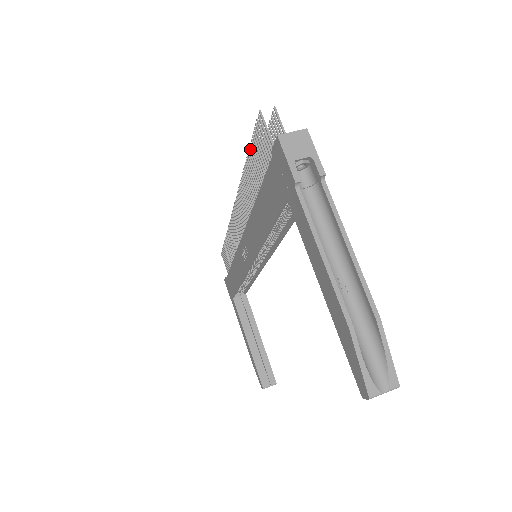
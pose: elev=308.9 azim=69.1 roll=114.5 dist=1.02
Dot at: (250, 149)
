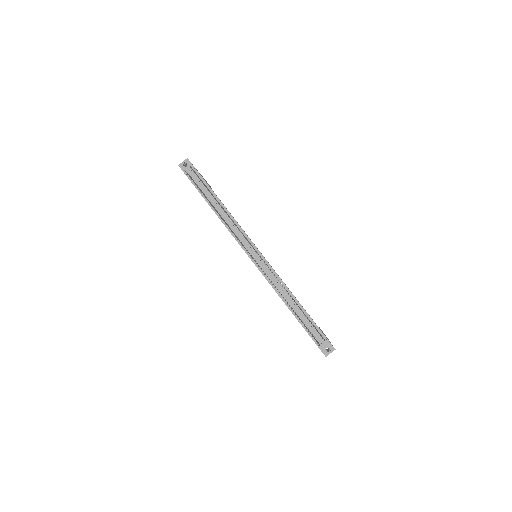
Dot at: occluded
